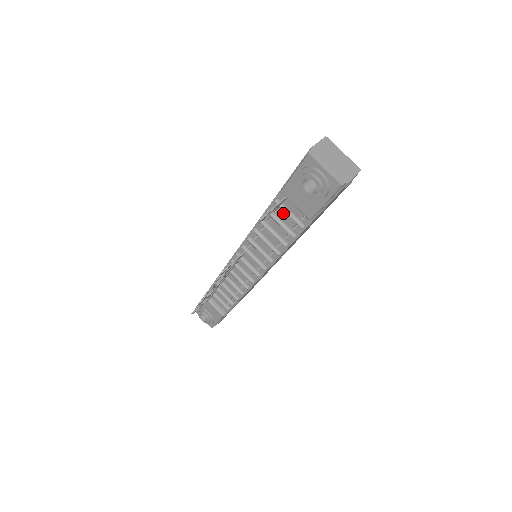
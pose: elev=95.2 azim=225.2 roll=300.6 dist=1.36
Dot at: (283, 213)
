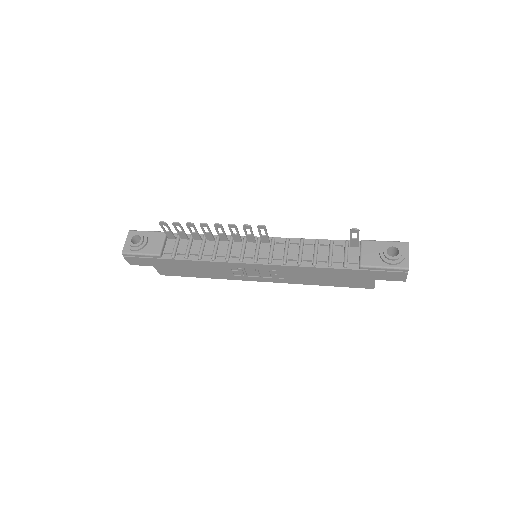
Dot at: (340, 250)
